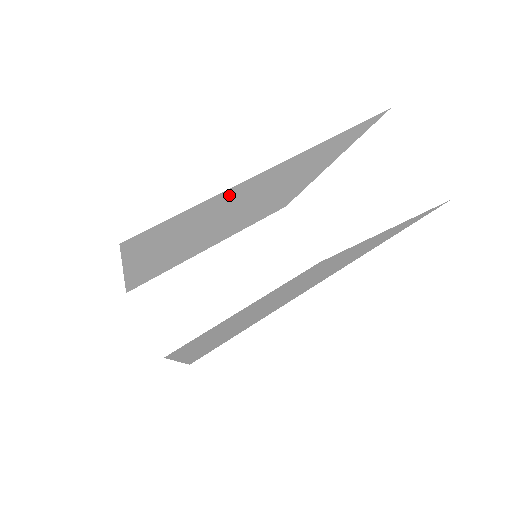
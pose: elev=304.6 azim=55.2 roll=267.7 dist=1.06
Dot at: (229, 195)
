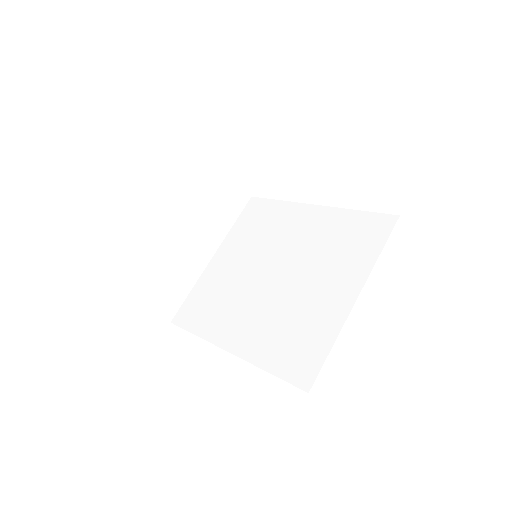
Dot at: occluded
